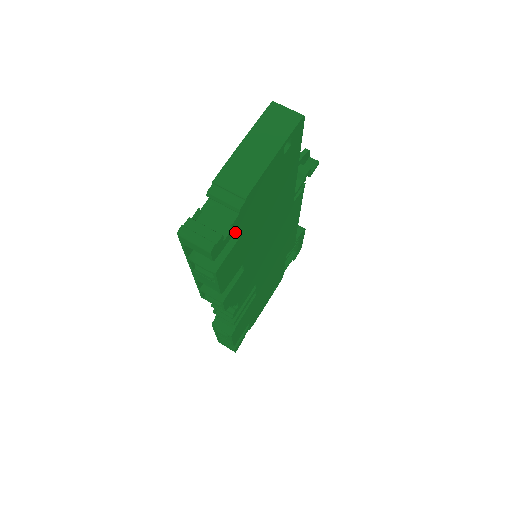
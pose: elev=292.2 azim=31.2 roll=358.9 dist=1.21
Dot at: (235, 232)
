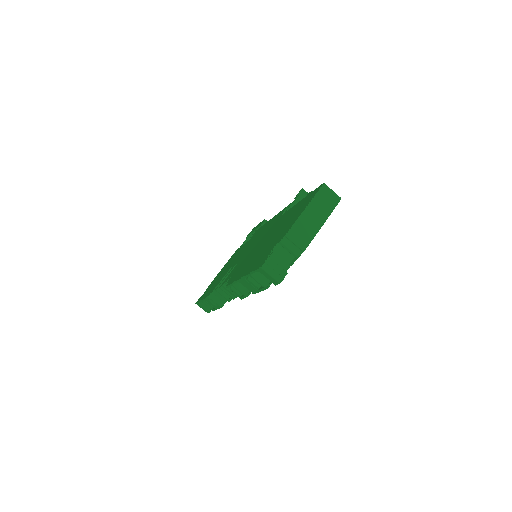
Dot at: occluded
